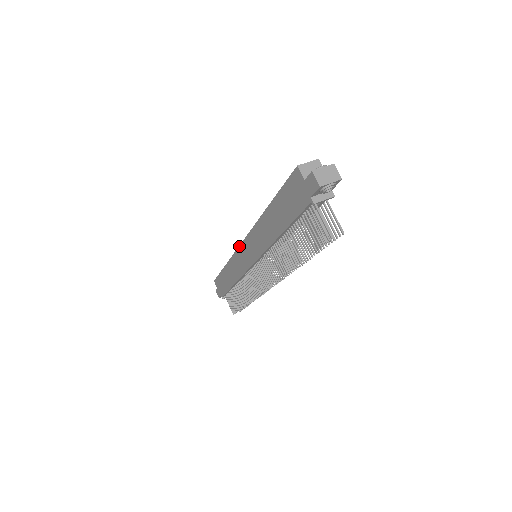
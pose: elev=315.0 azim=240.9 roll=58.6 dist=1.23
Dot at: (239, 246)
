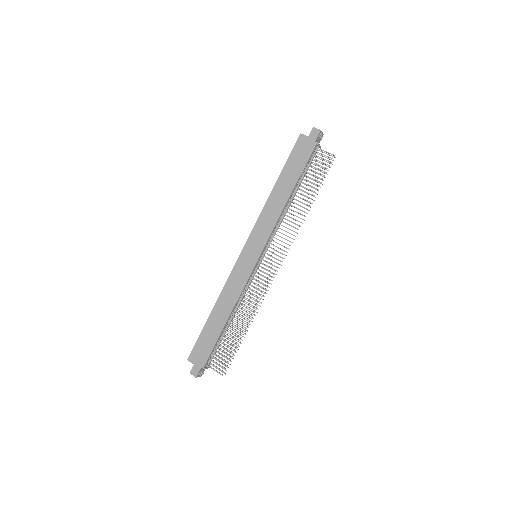
Dot at: (239, 256)
